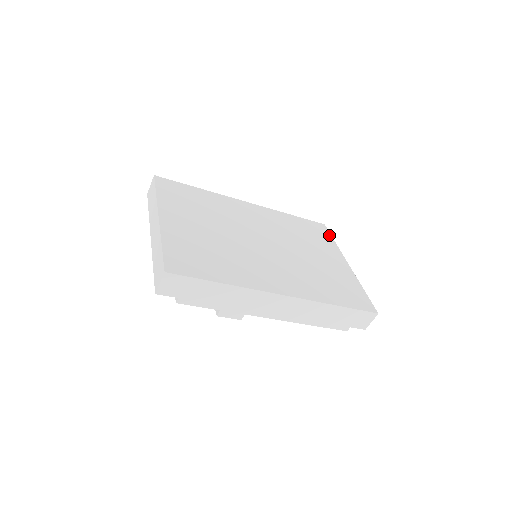
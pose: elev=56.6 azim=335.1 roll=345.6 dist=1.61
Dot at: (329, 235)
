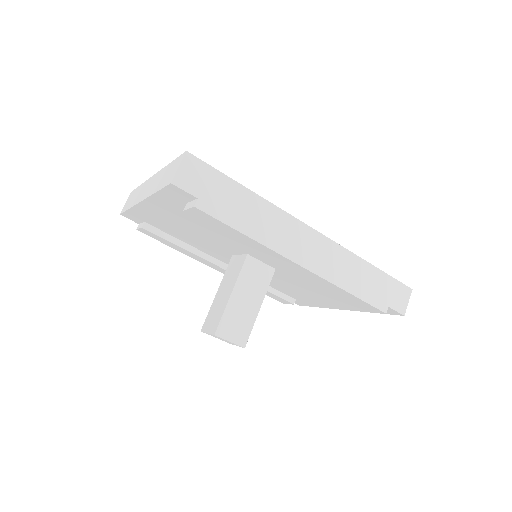
Dot at: occluded
